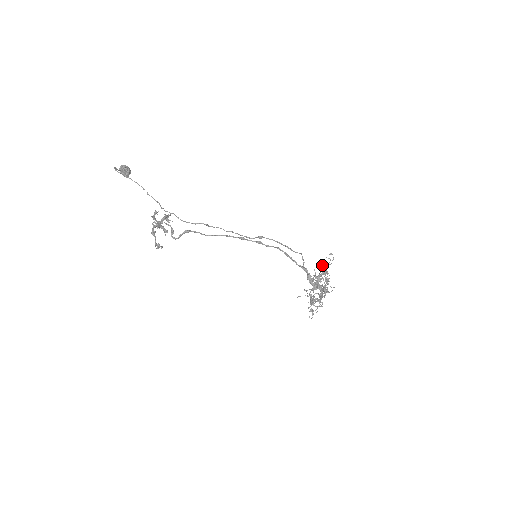
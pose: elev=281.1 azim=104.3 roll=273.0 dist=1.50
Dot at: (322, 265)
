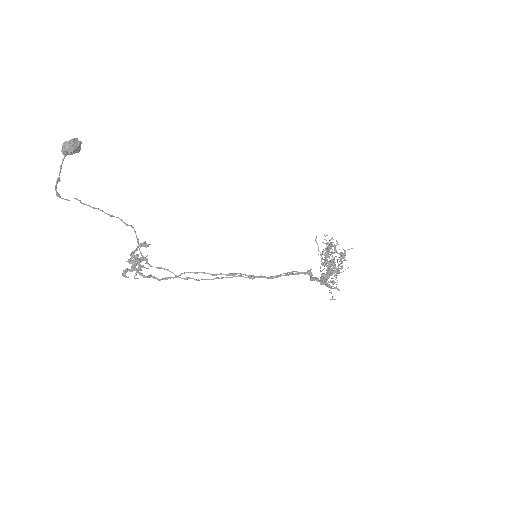
Dot at: (326, 286)
